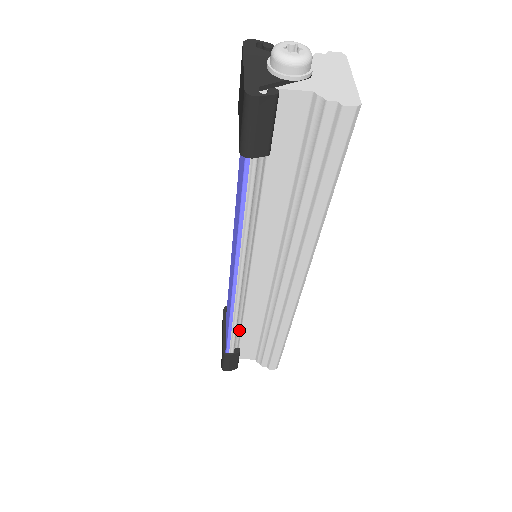
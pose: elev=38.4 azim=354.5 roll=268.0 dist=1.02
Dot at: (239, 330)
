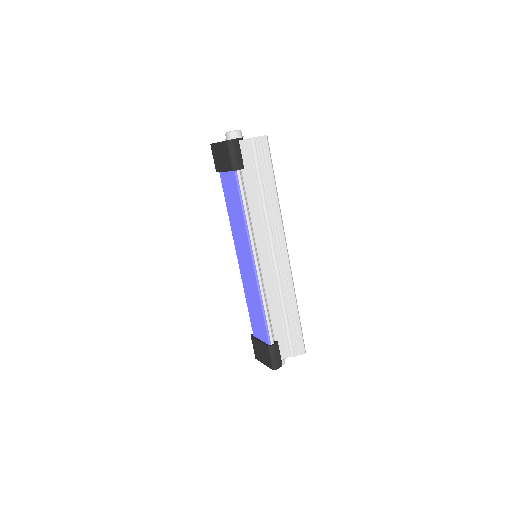
Dot at: (270, 319)
